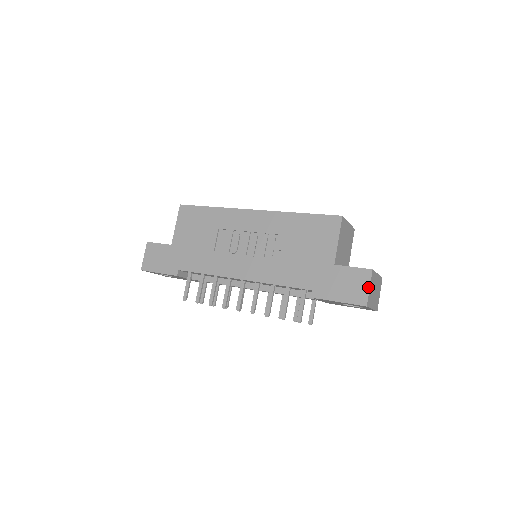
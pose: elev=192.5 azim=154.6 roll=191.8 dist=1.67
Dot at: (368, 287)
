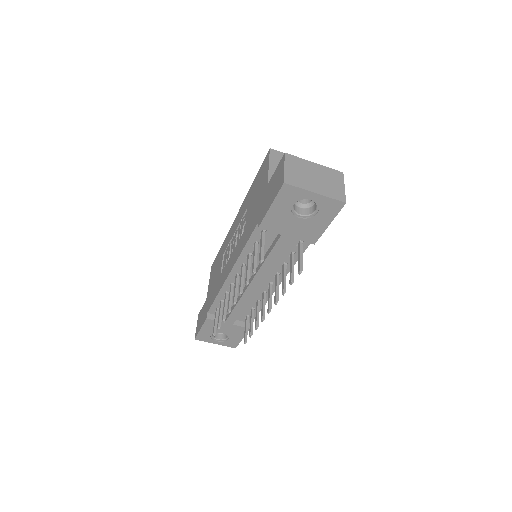
Dot at: (283, 168)
